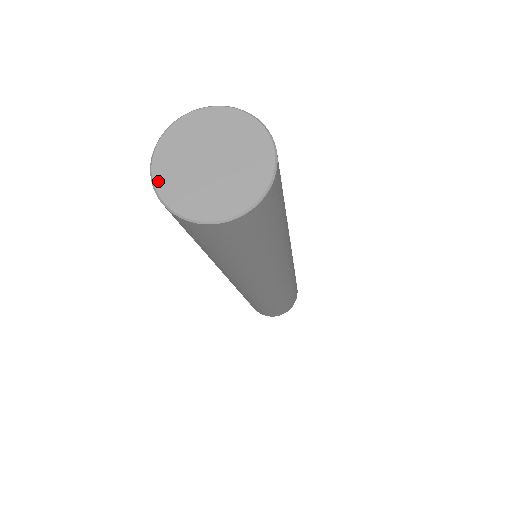
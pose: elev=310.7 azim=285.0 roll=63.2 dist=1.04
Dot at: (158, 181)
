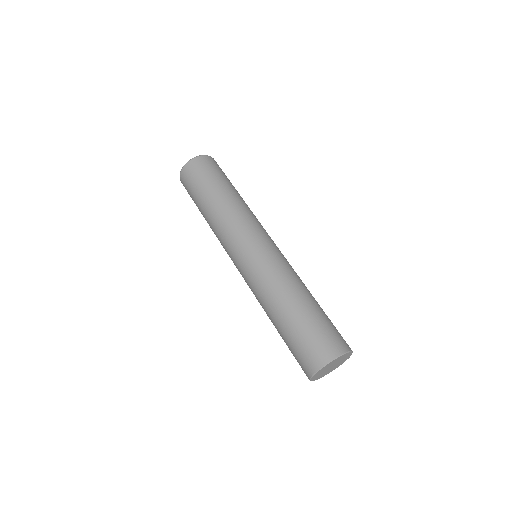
Dot at: (319, 378)
